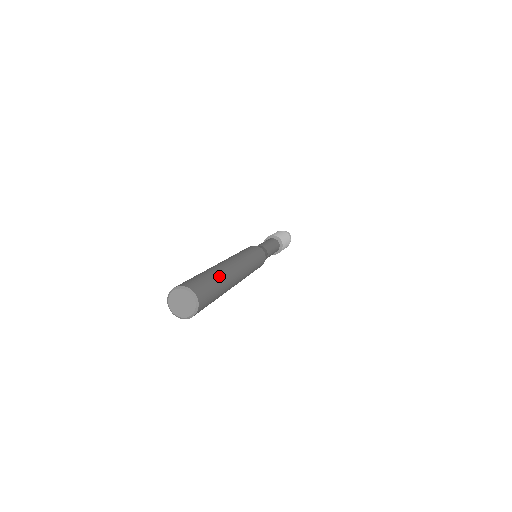
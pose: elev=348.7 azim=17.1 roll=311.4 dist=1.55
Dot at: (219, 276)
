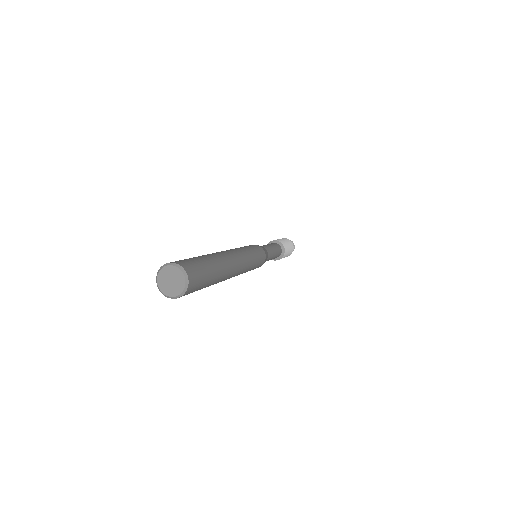
Dot at: (213, 261)
